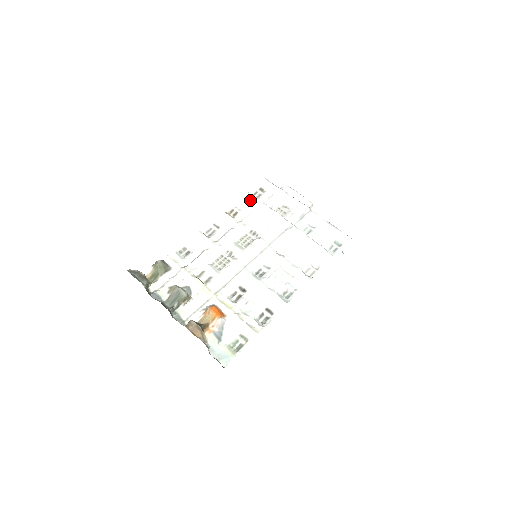
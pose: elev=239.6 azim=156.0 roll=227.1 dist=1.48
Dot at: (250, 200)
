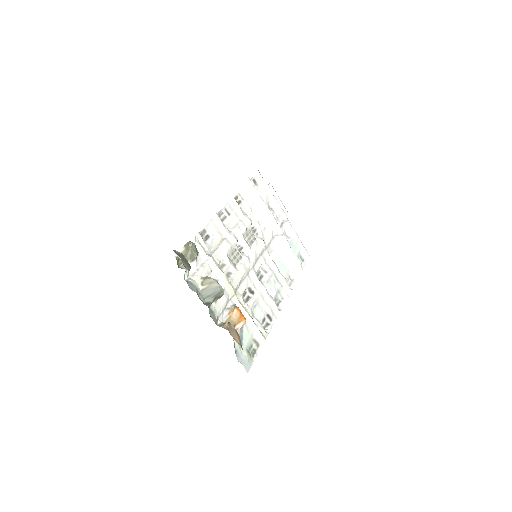
Dot at: (253, 193)
